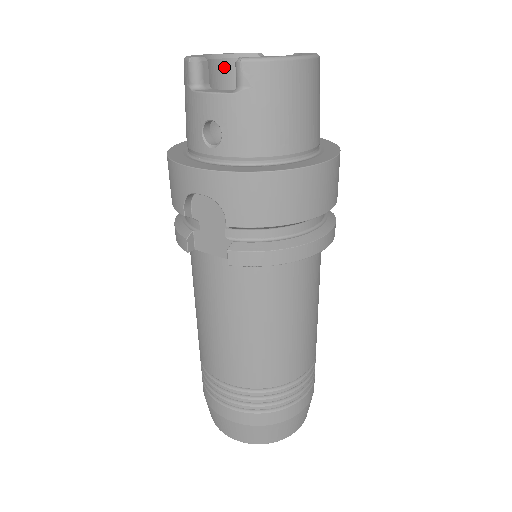
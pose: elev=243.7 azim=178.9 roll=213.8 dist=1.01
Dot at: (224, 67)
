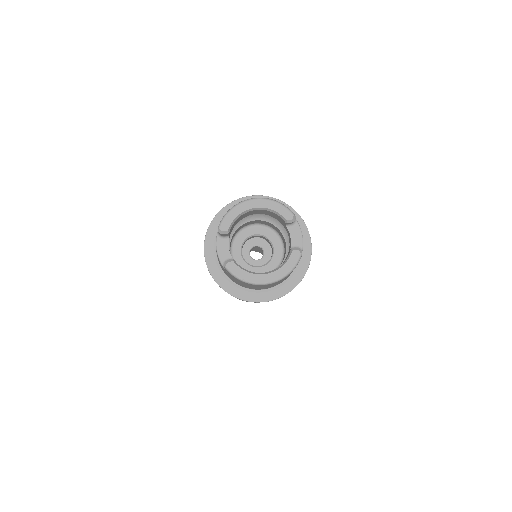
Dot at: (264, 211)
